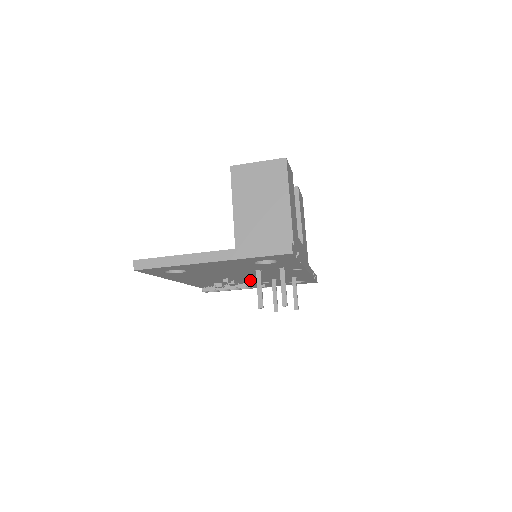
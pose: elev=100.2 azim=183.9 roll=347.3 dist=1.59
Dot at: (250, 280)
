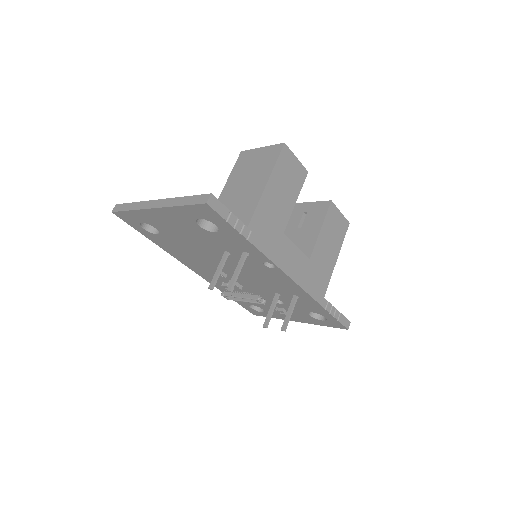
Dot at: (253, 287)
